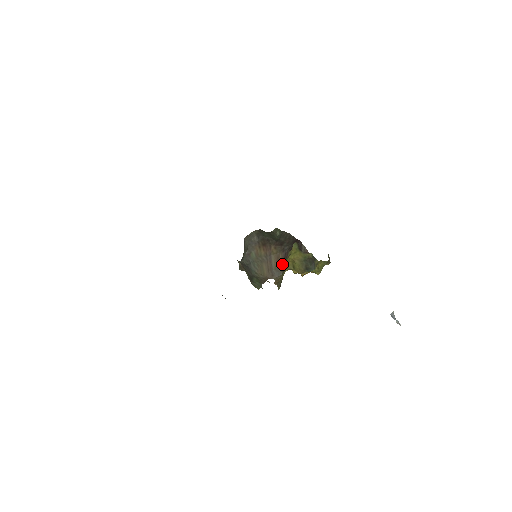
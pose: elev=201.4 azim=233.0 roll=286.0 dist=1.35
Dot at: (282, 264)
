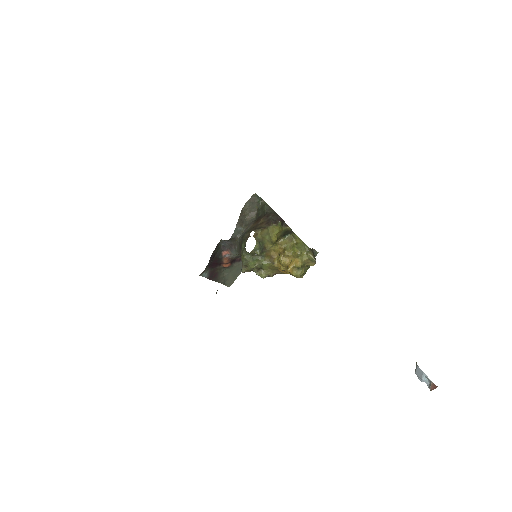
Dot at: (264, 226)
